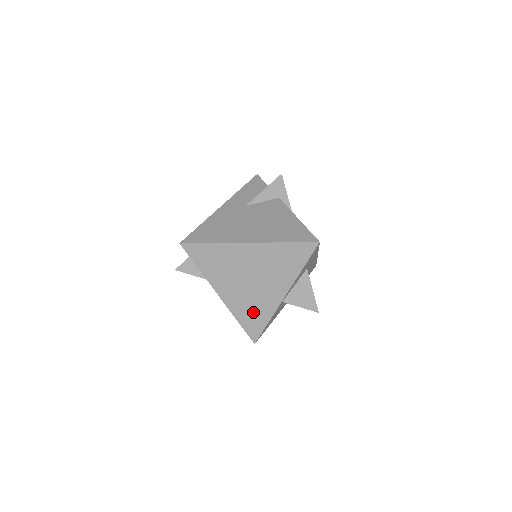
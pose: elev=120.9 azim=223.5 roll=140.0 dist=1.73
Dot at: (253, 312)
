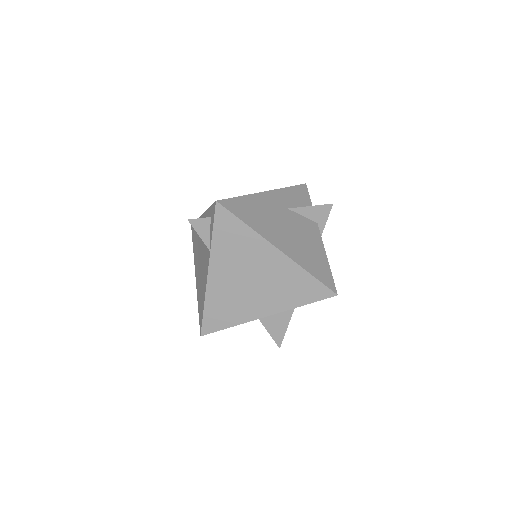
Dot at: (226, 309)
